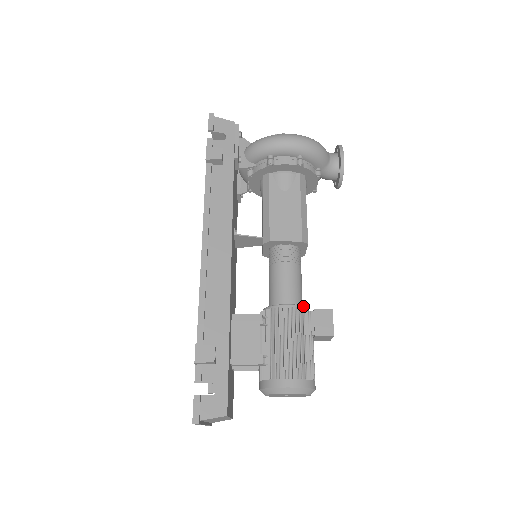
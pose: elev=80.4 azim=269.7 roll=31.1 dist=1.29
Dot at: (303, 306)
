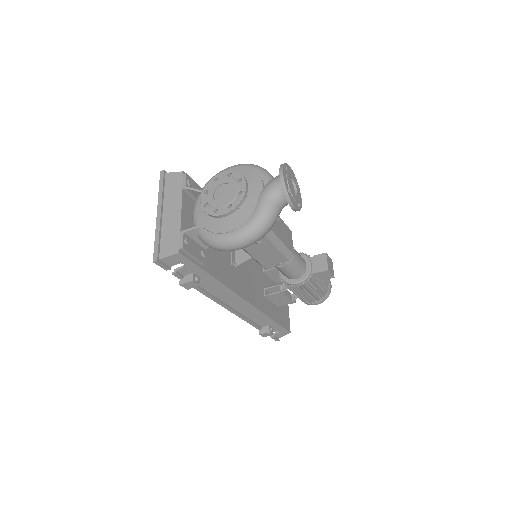
Dot at: (307, 277)
